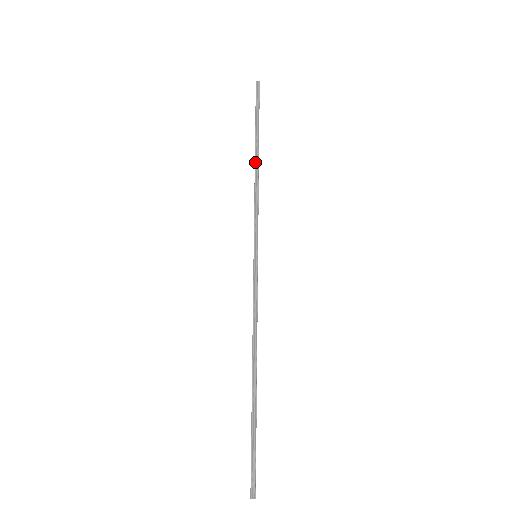
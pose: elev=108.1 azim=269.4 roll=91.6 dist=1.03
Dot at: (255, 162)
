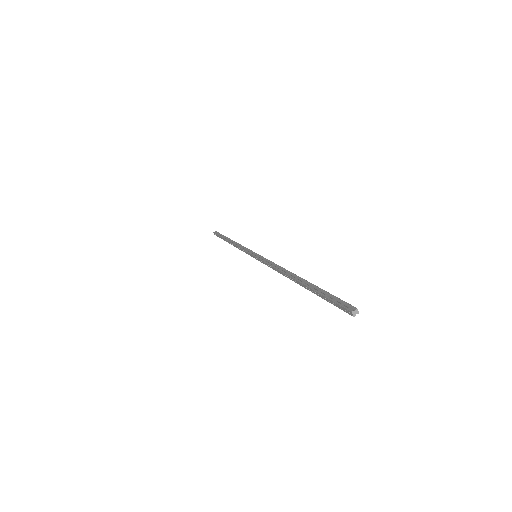
Dot at: (230, 242)
